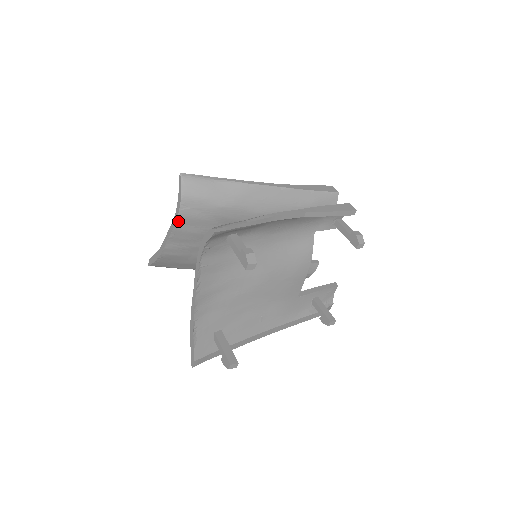
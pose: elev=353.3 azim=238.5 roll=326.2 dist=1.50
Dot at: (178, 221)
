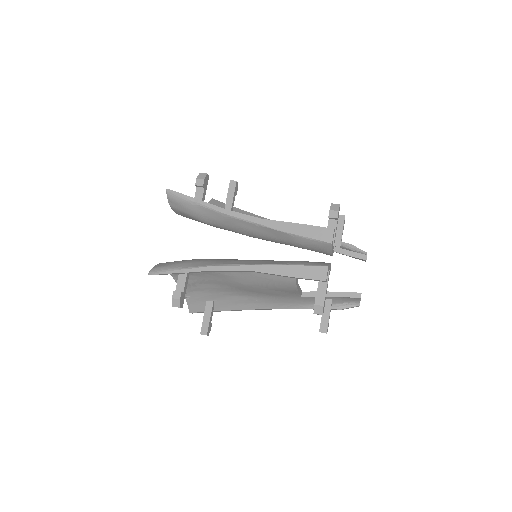
Dot at: occluded
